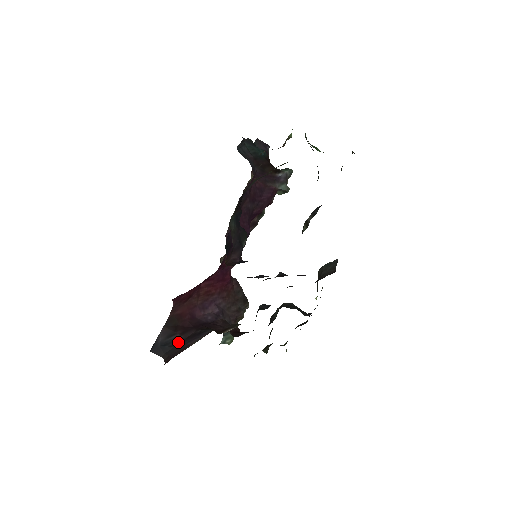
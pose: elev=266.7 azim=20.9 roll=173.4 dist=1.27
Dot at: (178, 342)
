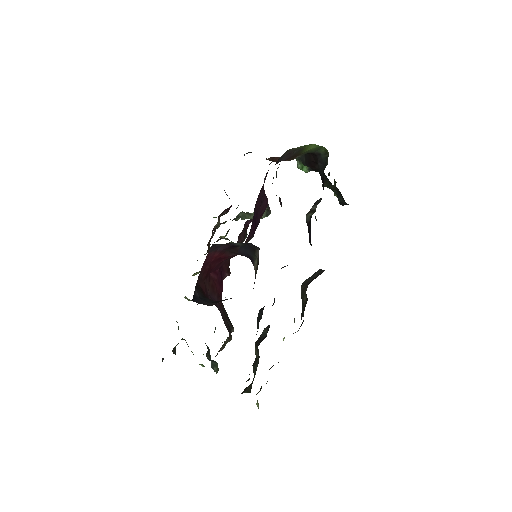
Dot at: (215, 301)
